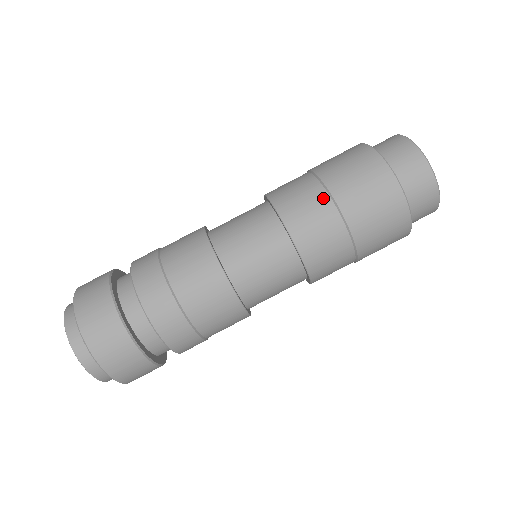
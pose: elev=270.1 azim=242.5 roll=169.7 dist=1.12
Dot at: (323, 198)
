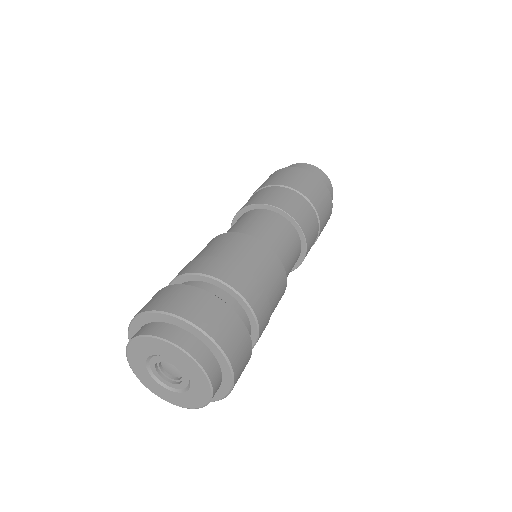
Dot at: (261, 190)
